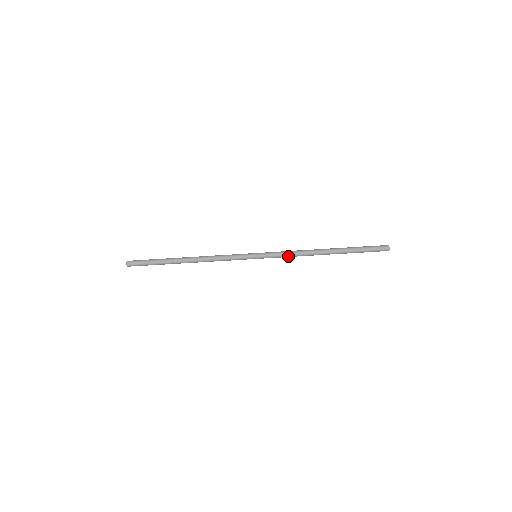
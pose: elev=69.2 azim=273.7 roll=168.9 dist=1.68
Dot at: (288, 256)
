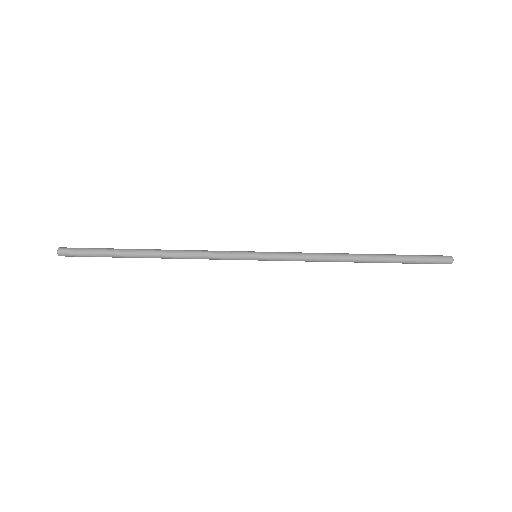
Dot at: occluded
